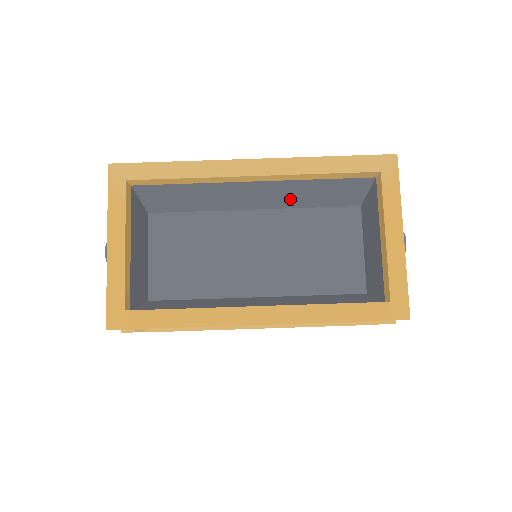
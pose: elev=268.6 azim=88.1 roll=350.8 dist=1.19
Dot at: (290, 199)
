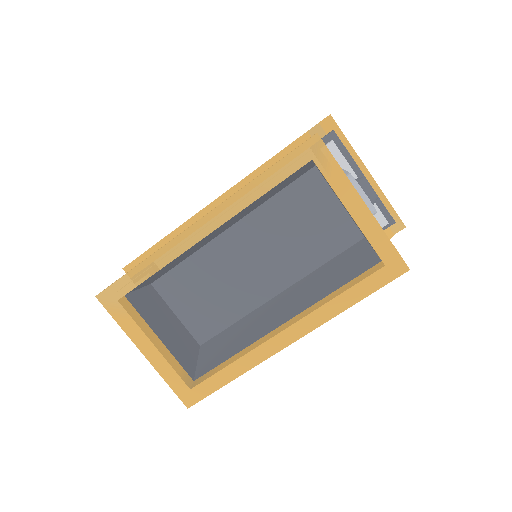
Dot at: (251, 208)
